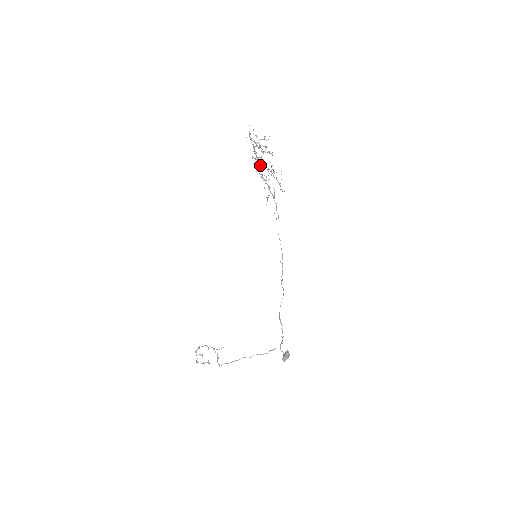
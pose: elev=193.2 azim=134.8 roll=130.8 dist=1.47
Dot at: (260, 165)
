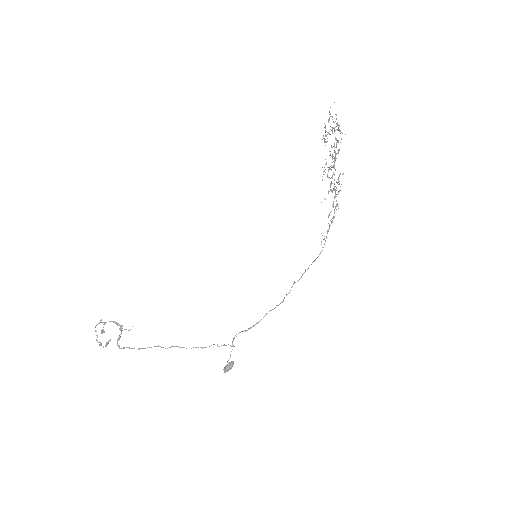
Dot at: (332, 167)
